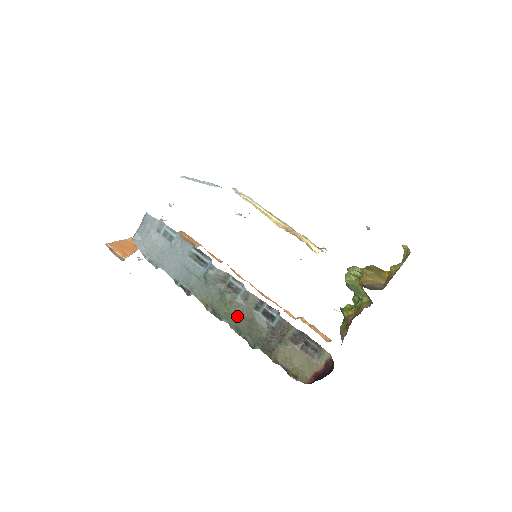
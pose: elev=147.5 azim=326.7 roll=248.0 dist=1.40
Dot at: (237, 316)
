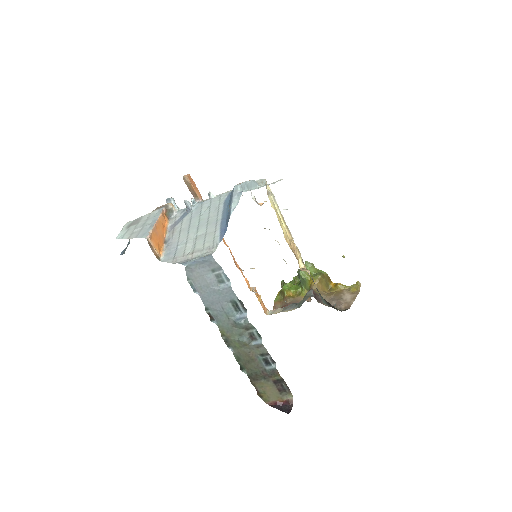
Dot at: (244, 352)
